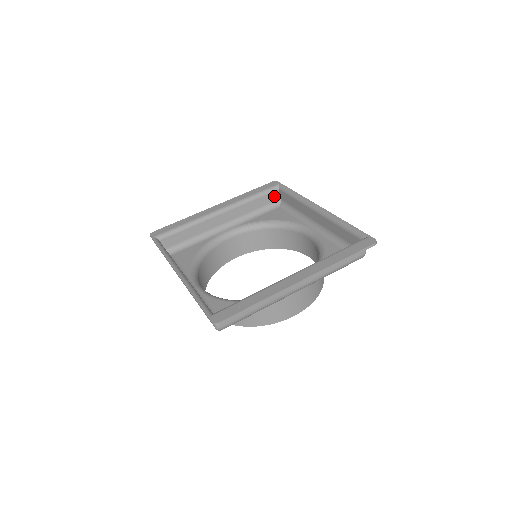
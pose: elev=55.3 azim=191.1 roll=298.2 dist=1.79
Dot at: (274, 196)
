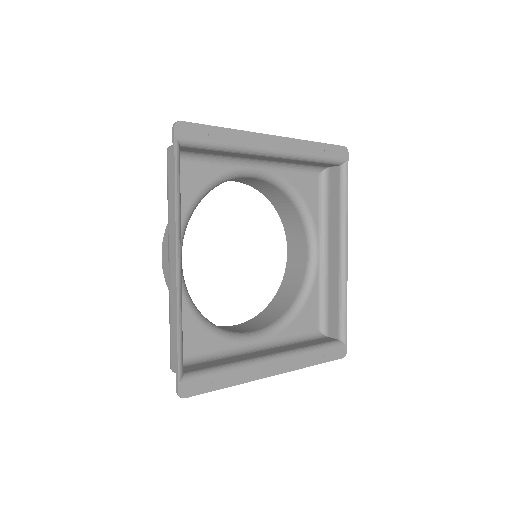
Dot at: (329, 165)
